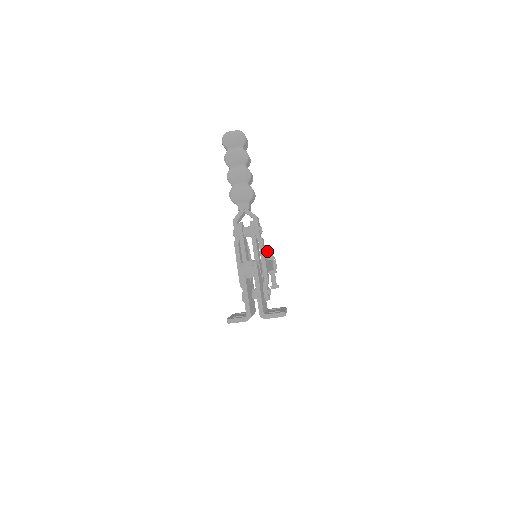
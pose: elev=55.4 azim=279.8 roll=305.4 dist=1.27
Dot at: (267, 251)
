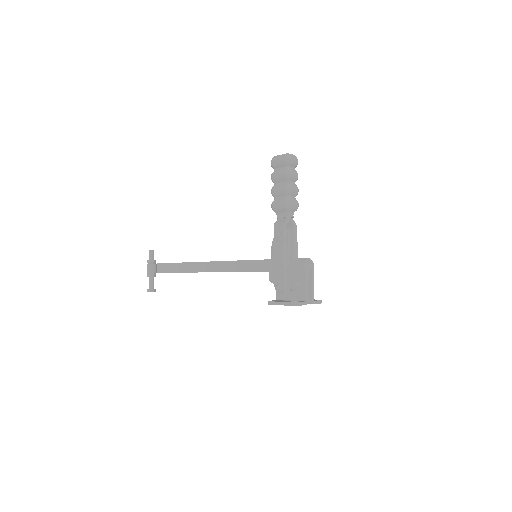
Dot at: (150, 254)
